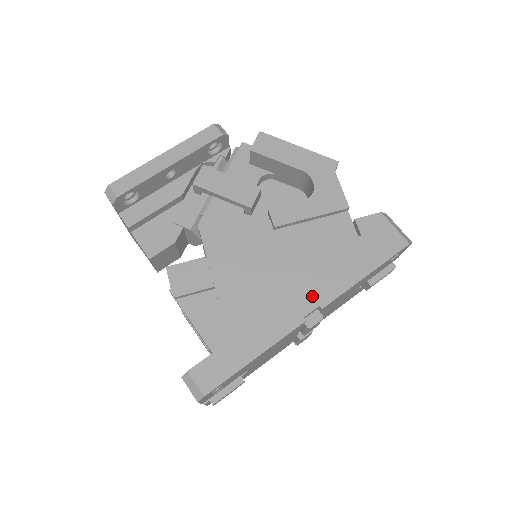
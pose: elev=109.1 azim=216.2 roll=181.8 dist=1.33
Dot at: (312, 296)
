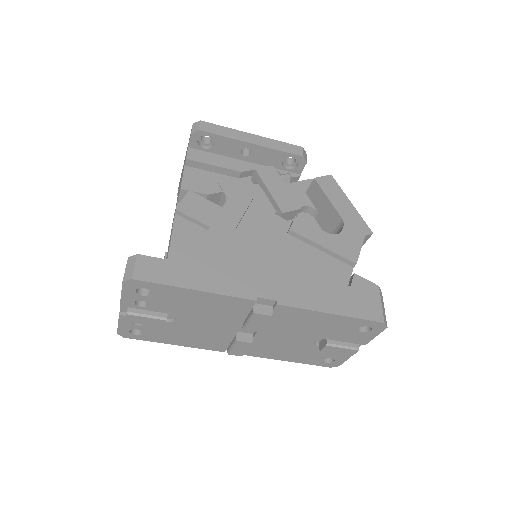
Dot at: (277, 290)
